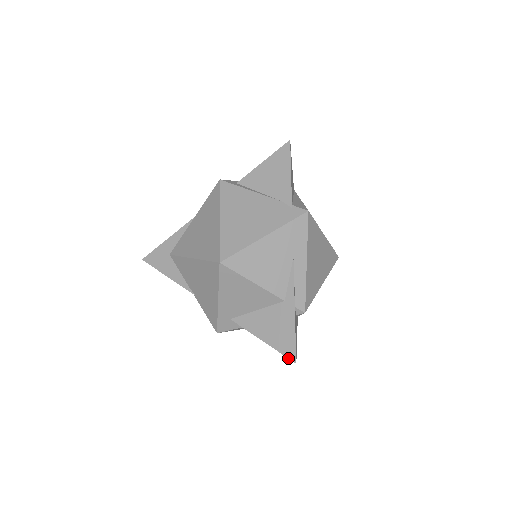
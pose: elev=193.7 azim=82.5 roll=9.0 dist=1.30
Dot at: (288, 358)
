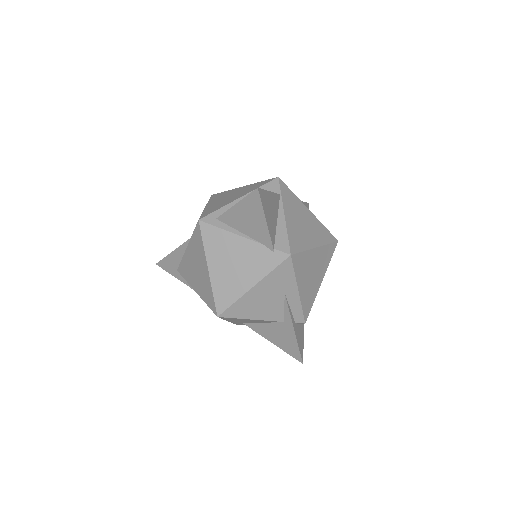
Dot at: (296, 359)
